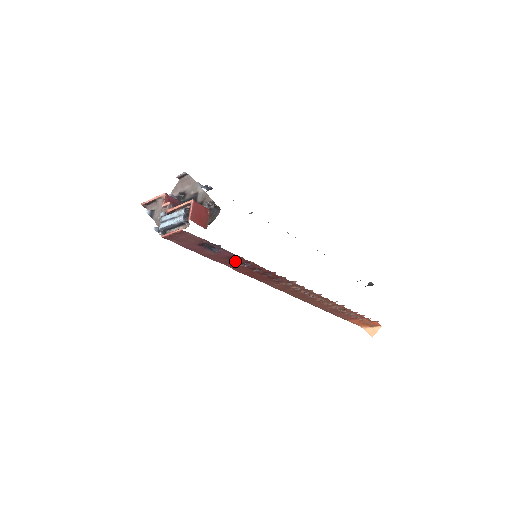
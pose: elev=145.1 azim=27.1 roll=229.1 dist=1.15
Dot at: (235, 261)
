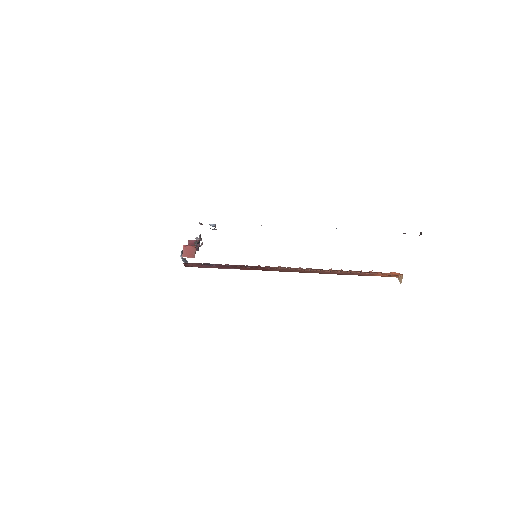
Dot at: (231, 266)
